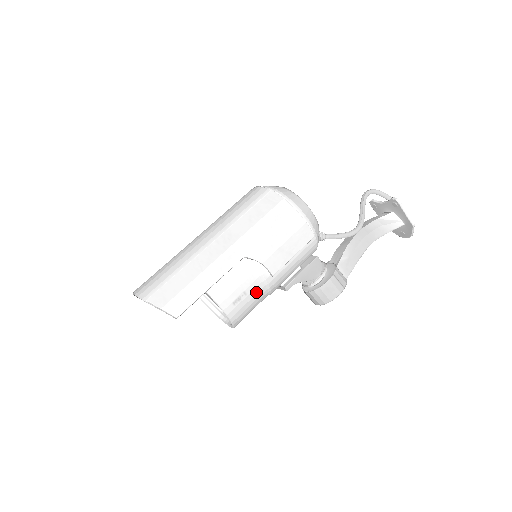
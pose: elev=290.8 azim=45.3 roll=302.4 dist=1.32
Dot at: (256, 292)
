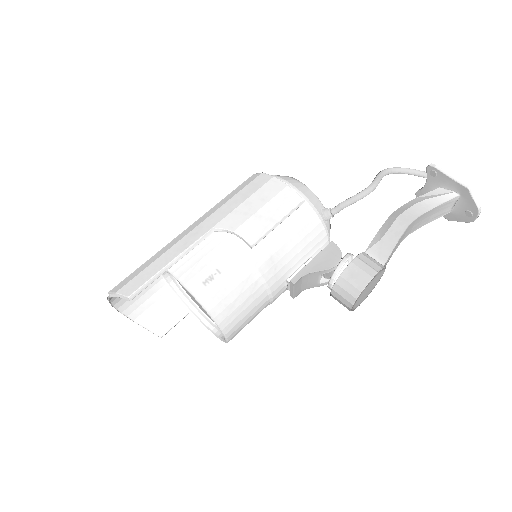
Dot at: (236, 272)
